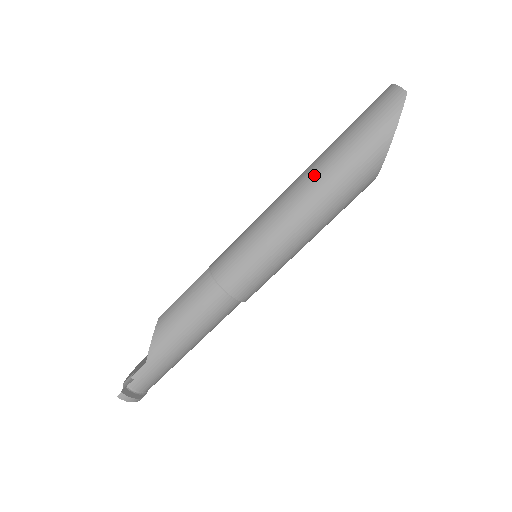
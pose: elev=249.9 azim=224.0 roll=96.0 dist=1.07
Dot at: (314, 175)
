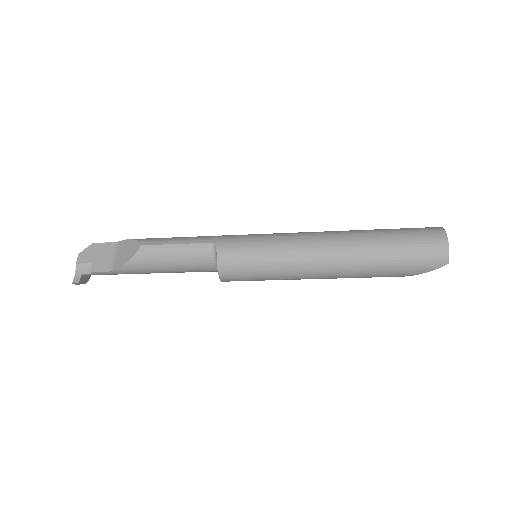
Dot at: (347, 261)
